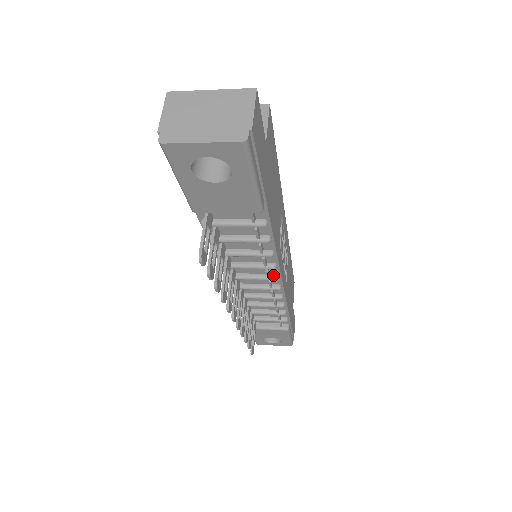
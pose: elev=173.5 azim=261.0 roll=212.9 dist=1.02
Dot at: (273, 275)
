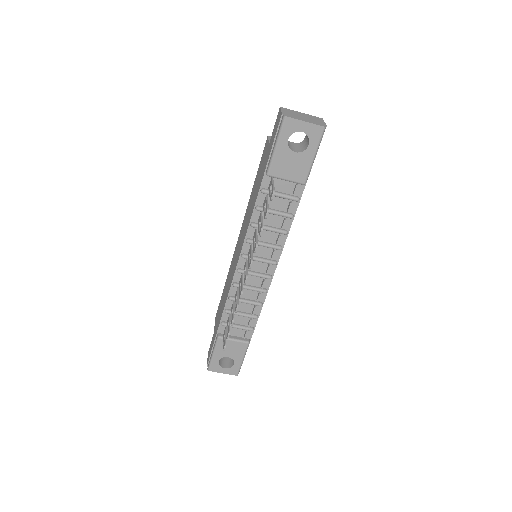
Dot at: (274, 260)
